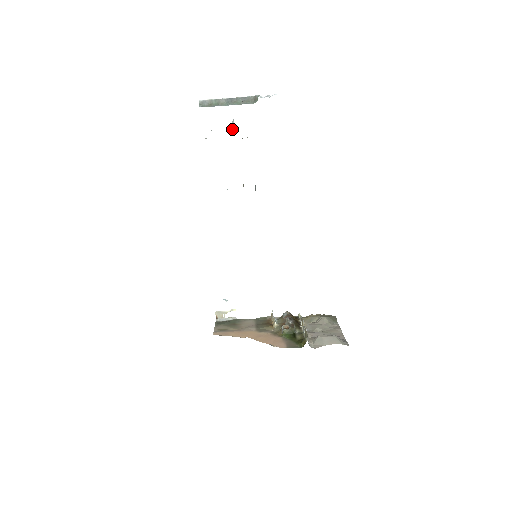
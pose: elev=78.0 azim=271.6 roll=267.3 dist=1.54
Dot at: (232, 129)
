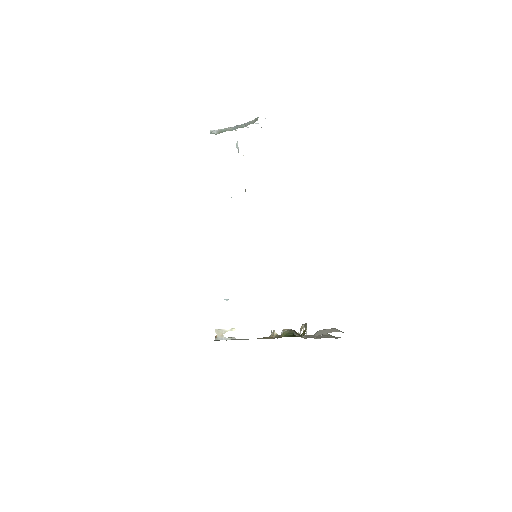
Dot at: (237, 147)
